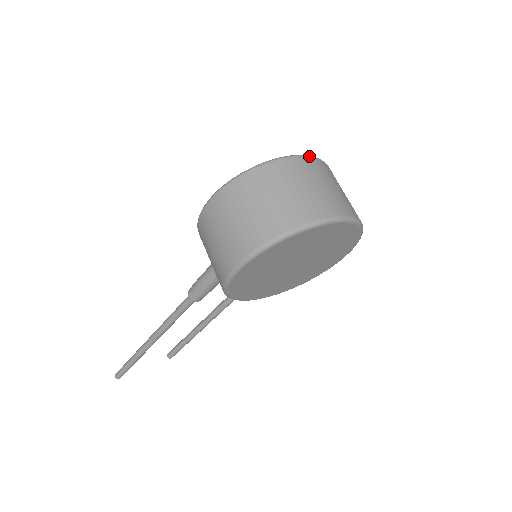
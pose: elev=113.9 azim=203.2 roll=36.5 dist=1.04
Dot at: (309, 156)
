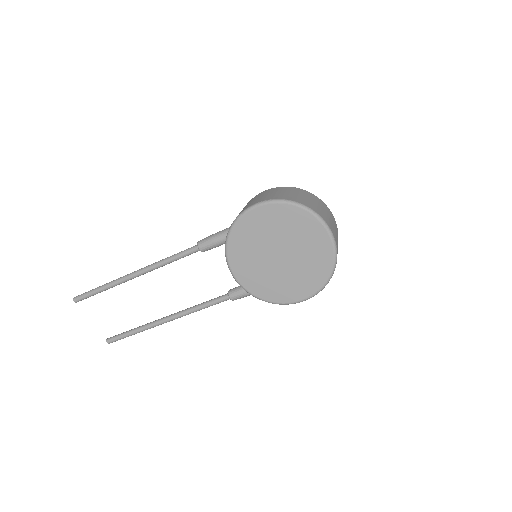
Dot at: occluded
